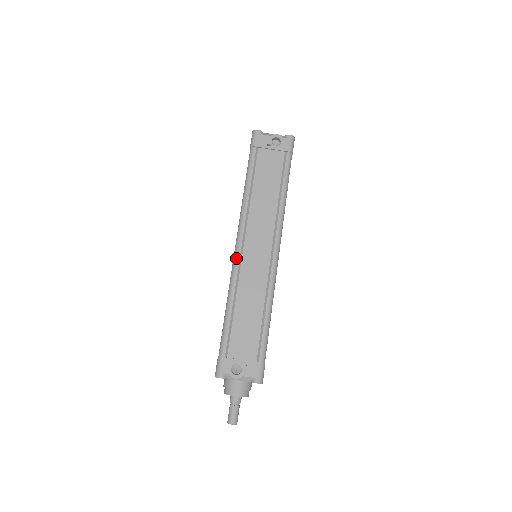
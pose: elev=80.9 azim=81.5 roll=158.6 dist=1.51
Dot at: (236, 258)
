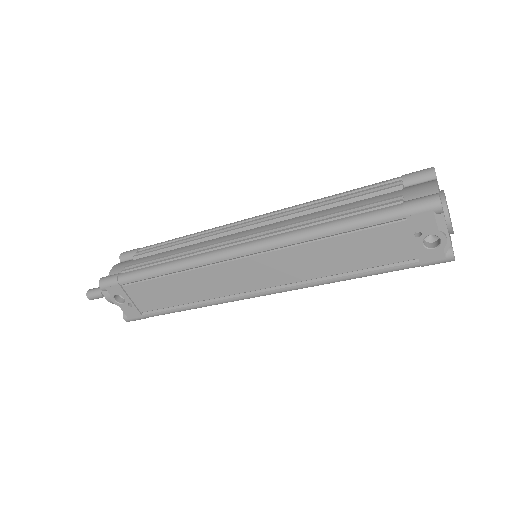
Dot at: (224, 256)
